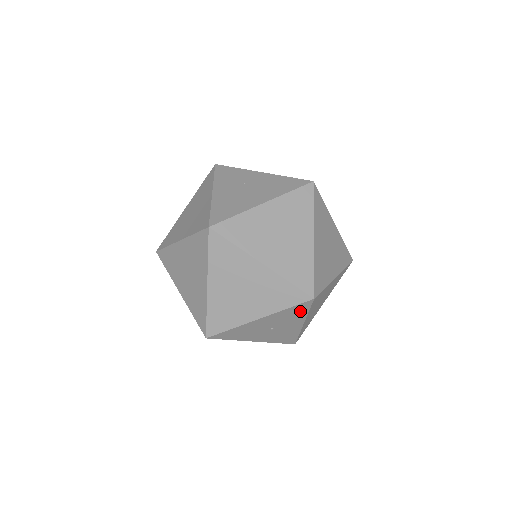
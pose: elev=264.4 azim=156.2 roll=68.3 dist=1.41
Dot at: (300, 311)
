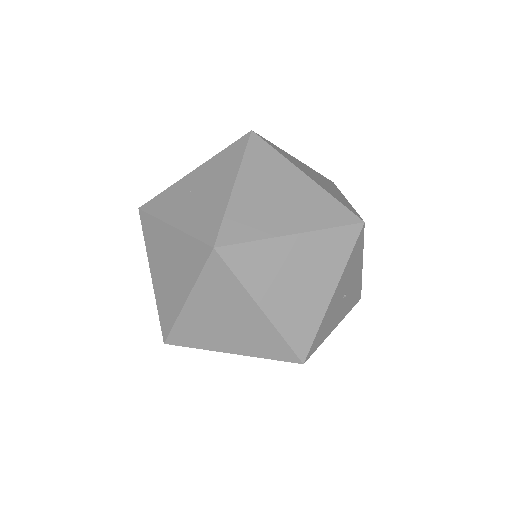
Dot at: (358, 250)
